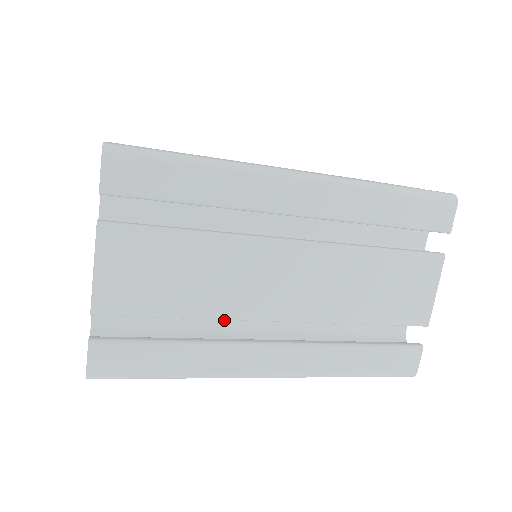
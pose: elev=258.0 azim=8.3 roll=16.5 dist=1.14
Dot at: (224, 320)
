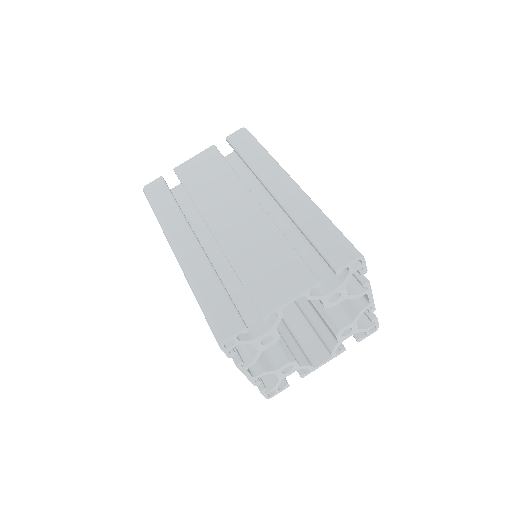
Dot at: (201, 230)
